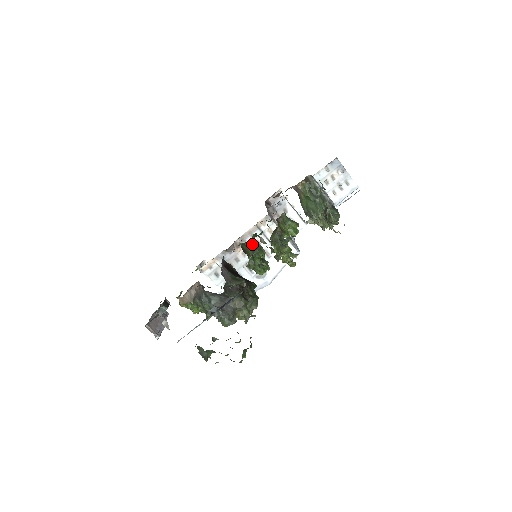
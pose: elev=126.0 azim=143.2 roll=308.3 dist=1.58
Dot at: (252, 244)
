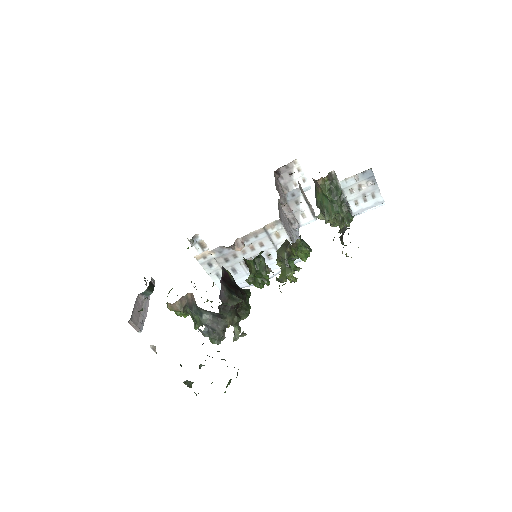
Dot at: (257, 262)
